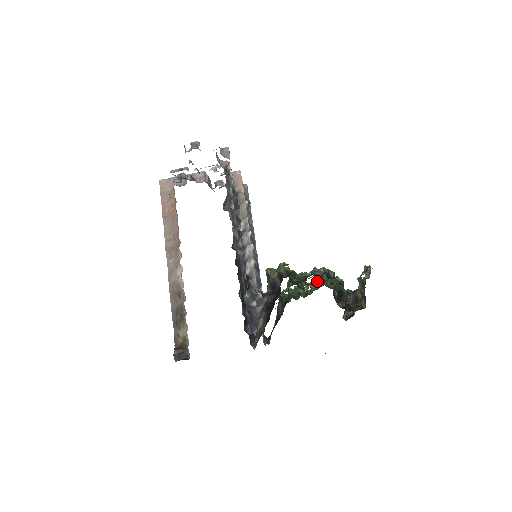
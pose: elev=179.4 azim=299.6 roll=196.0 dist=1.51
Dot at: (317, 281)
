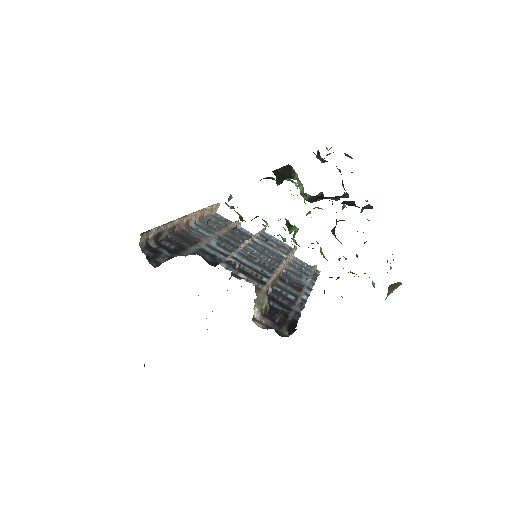
Dot at: occluded
